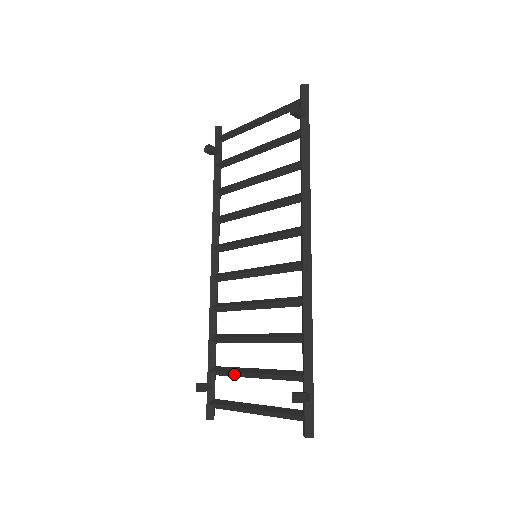
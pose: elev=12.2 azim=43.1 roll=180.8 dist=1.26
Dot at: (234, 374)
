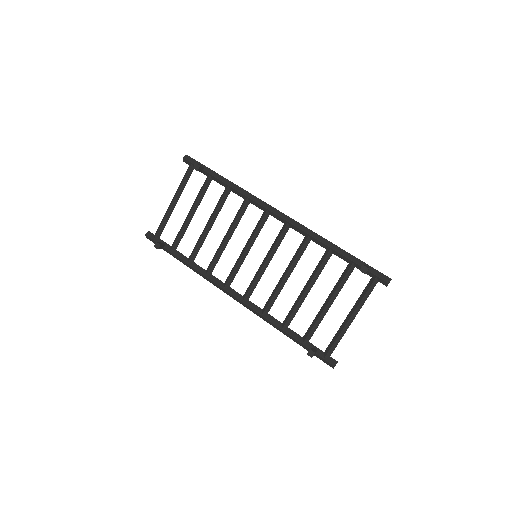
Dot at: (319, 321)
